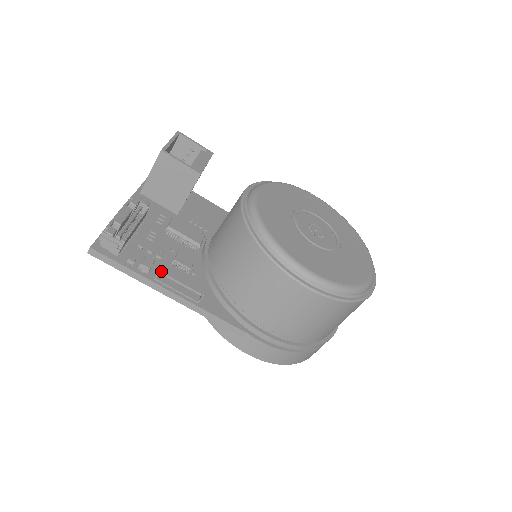
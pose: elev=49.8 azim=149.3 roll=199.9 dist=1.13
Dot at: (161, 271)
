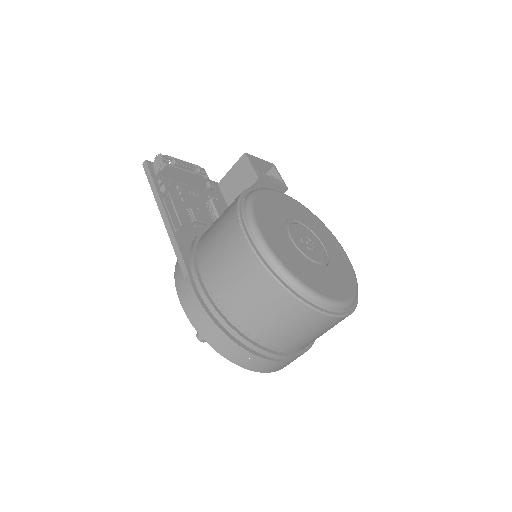
Dot at: (170, 193)
